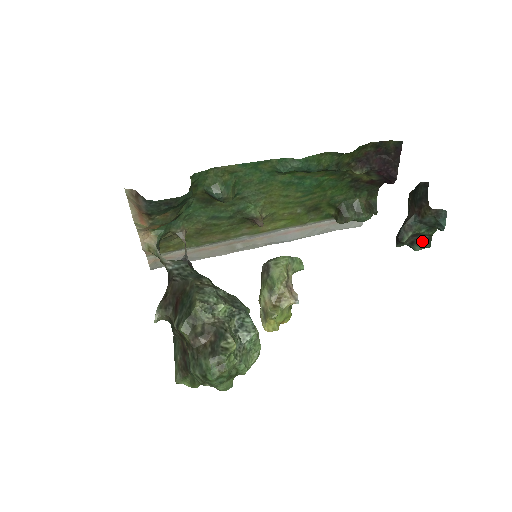
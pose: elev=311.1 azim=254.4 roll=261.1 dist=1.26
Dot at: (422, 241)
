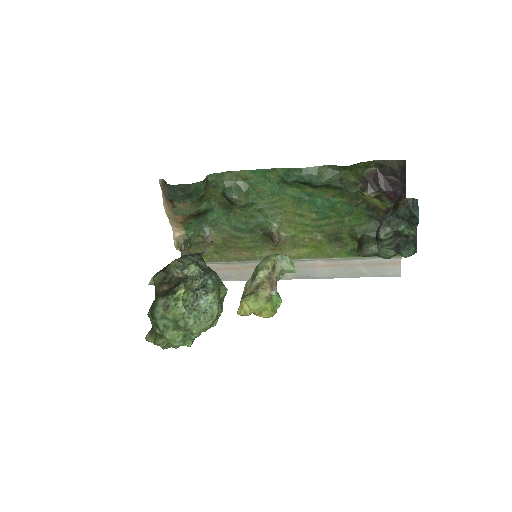
Dot at: (407, 244)
